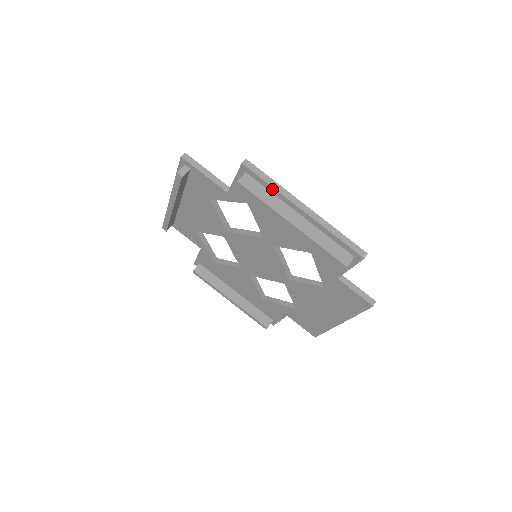
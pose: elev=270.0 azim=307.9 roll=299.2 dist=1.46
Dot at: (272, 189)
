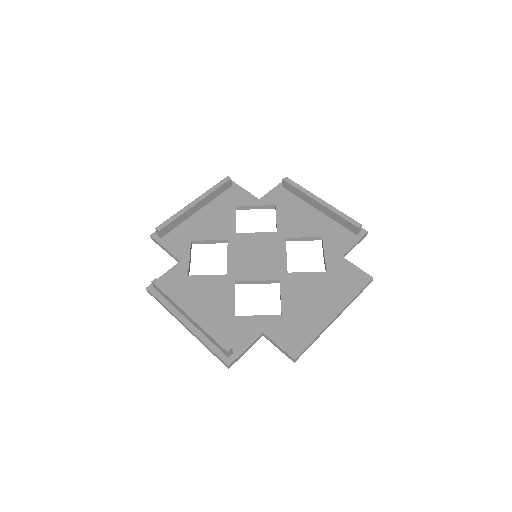
Dot at: occluded
